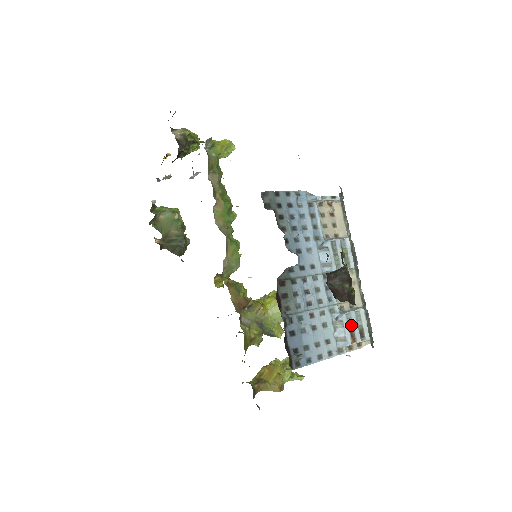
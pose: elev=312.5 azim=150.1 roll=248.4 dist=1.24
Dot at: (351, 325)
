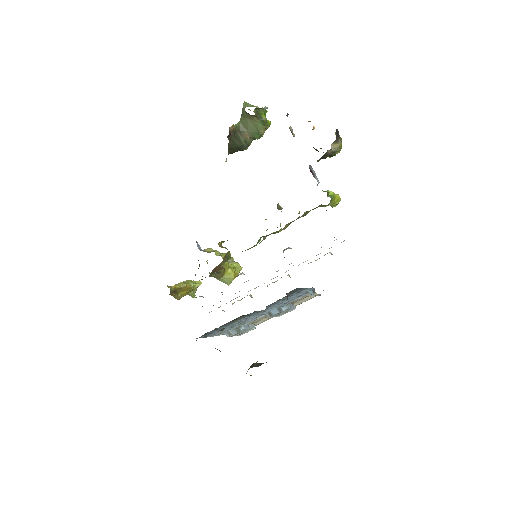
Dot at: (241, 332)
